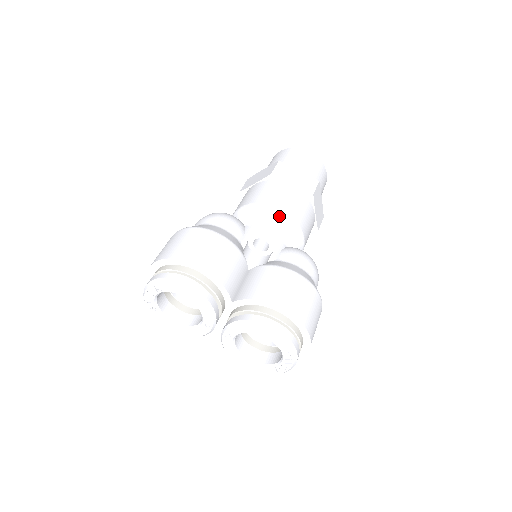
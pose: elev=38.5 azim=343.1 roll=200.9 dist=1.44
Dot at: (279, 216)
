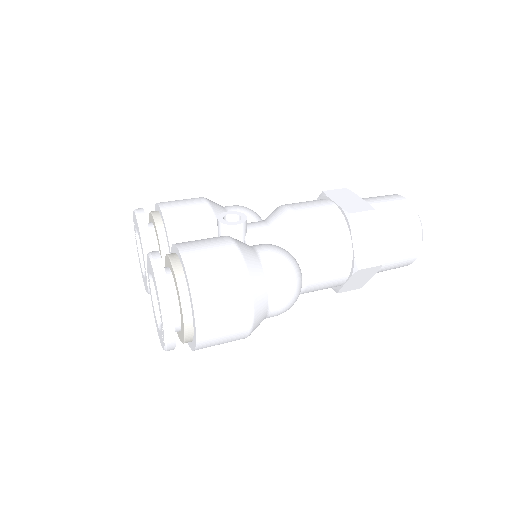
Dot at: (287, 215)
